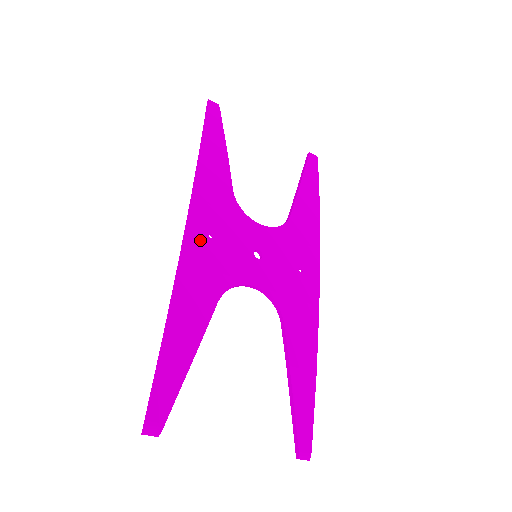
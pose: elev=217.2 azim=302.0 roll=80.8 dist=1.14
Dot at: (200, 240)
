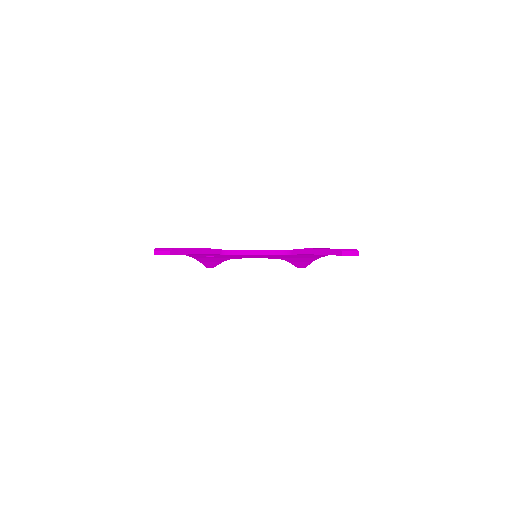
Dot at: occluded
